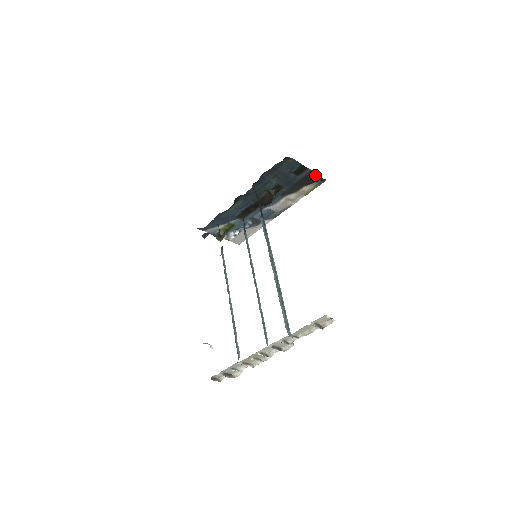
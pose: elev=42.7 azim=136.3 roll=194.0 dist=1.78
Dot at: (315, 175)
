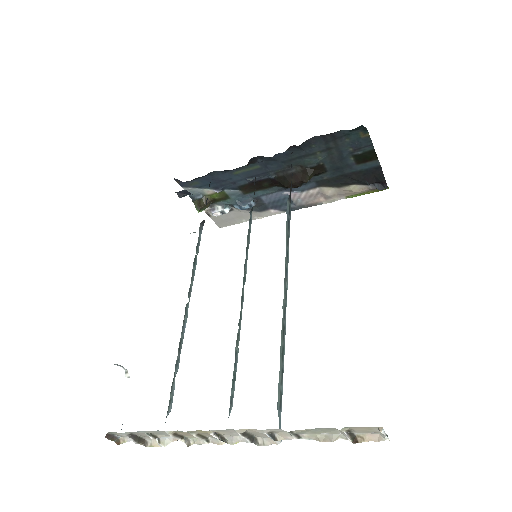
Dot at: (380, 174)
